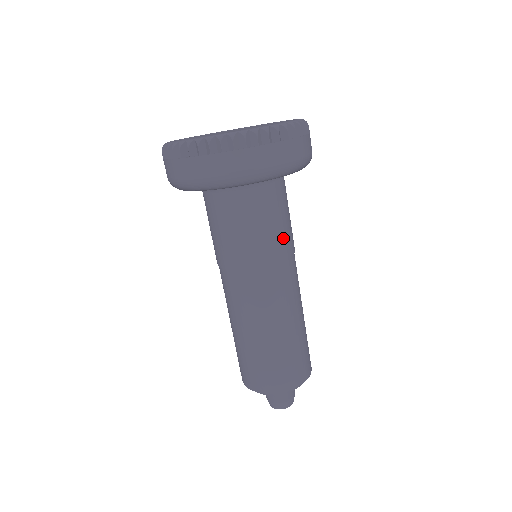
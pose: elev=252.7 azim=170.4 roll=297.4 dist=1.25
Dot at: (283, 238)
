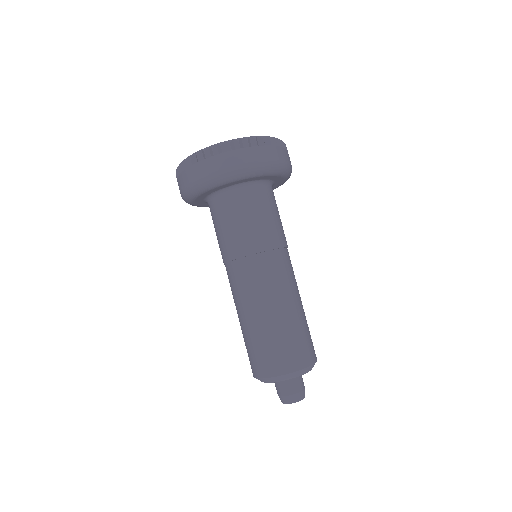
Dot at: (256, 234)
